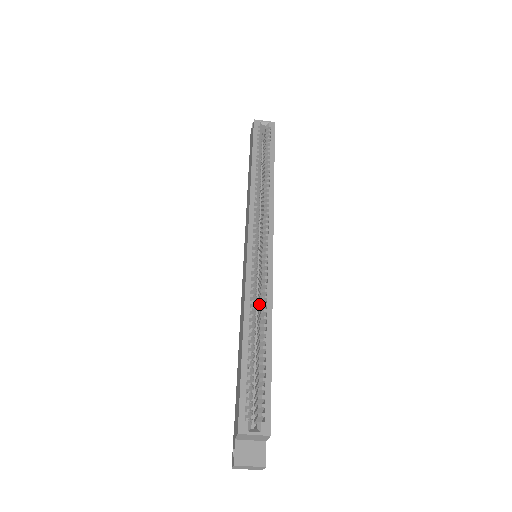
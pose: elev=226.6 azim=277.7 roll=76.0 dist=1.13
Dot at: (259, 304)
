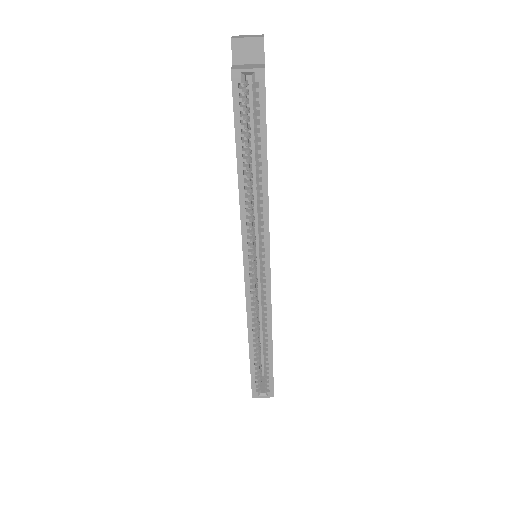
Dot at: occluded
